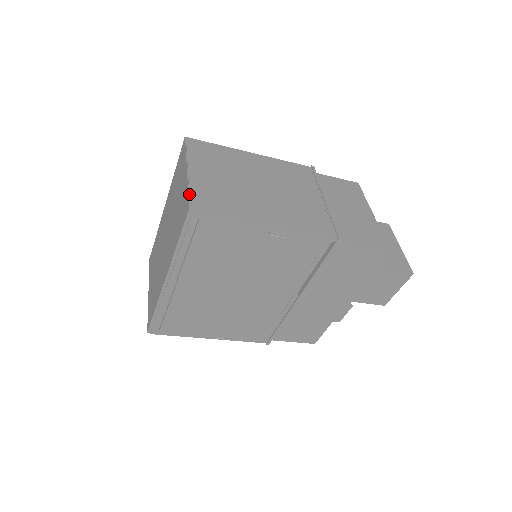
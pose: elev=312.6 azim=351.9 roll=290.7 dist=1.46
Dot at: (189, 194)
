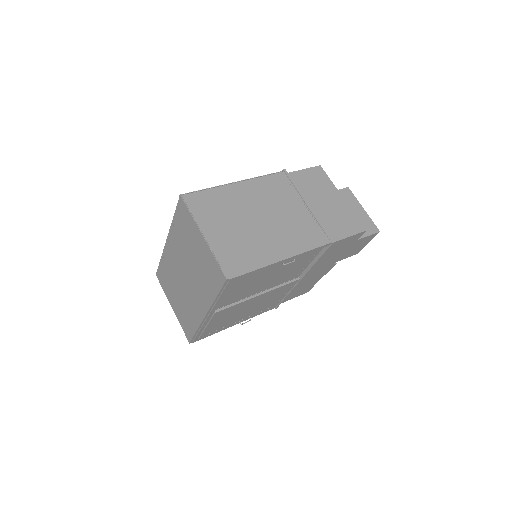
Dot at: (218, 262)
